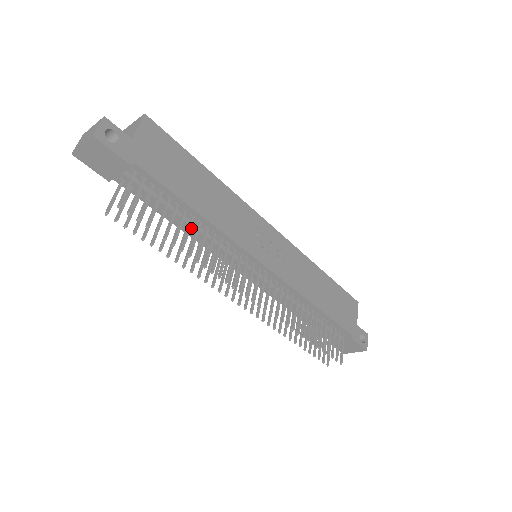
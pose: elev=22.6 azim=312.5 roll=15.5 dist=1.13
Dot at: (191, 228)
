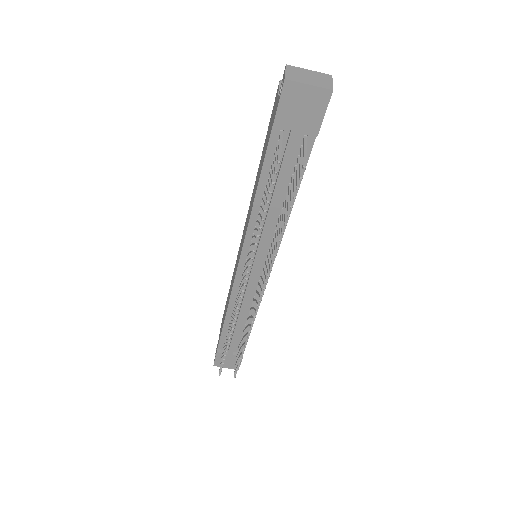
Dot at: (272, 210)
